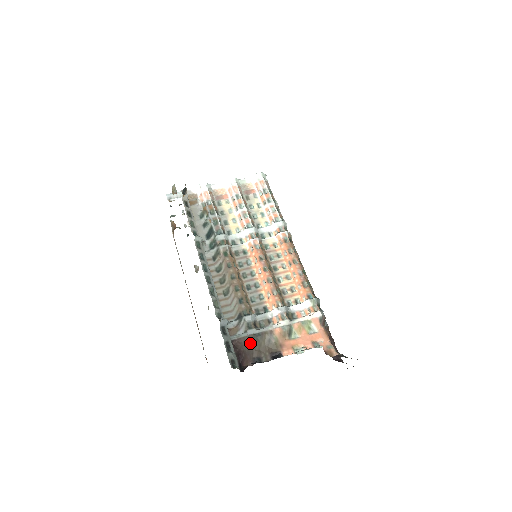
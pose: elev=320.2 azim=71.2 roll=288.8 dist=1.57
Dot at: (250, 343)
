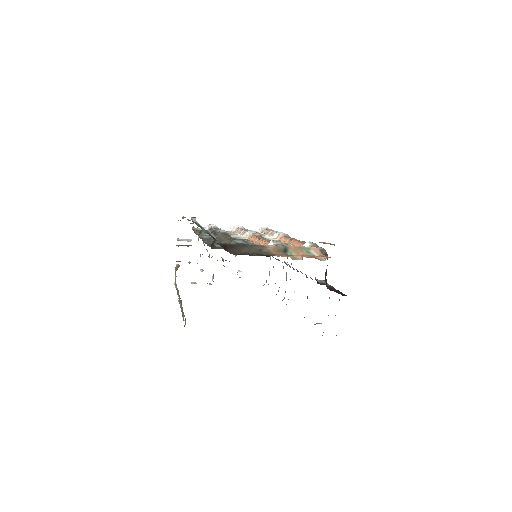
Dot at: (238, 246)
